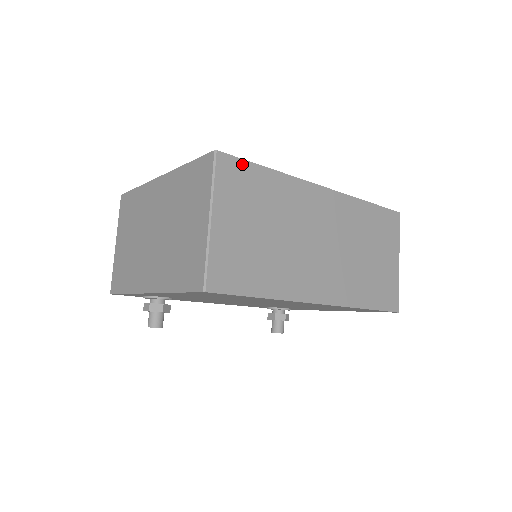
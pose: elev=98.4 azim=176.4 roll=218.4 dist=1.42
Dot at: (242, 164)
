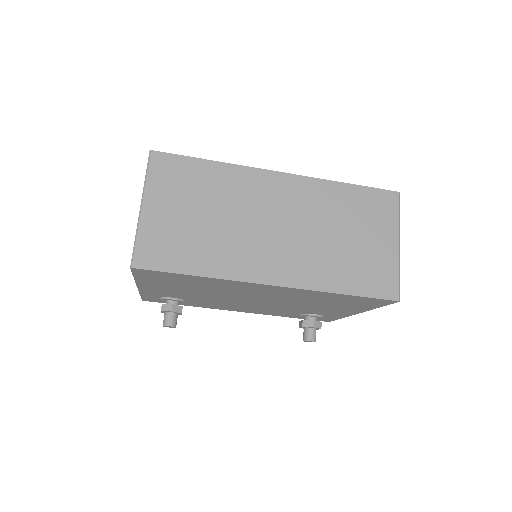
Dot at: (178, 159)
